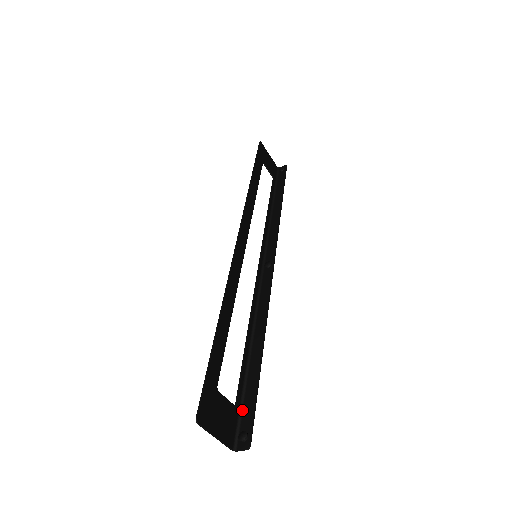
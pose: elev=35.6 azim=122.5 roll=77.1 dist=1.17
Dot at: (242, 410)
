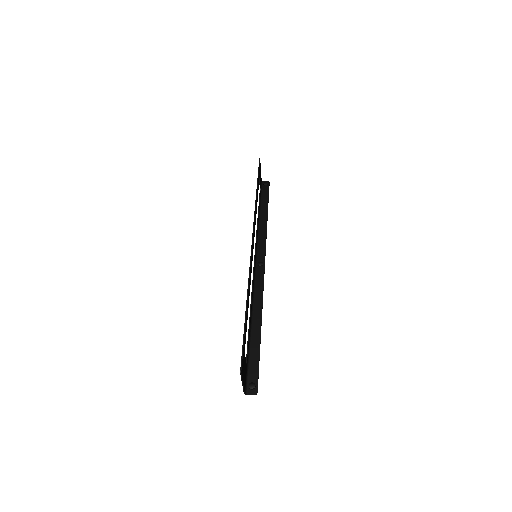
Dot at: (249, 368)
